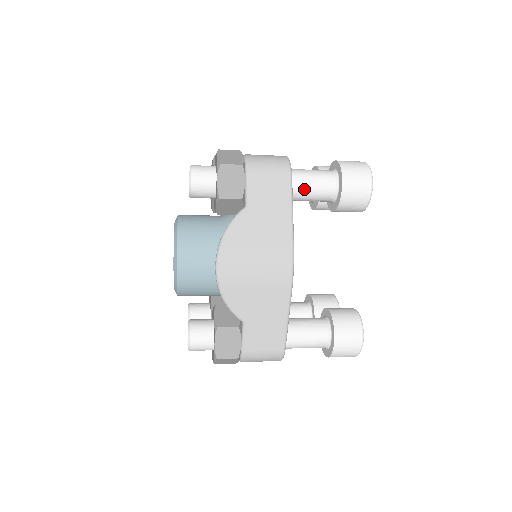
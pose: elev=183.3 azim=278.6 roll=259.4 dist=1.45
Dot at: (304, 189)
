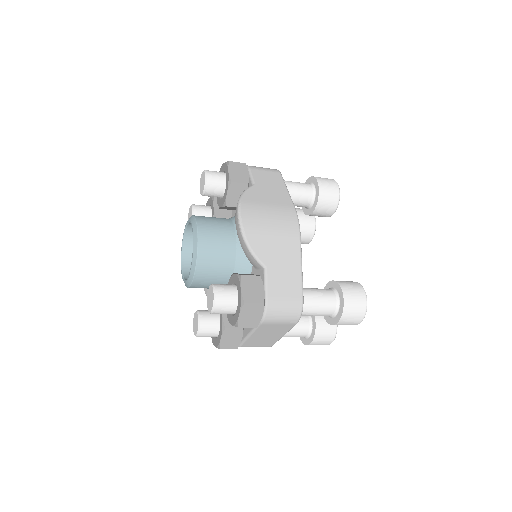
Dot at: (291, 188)
